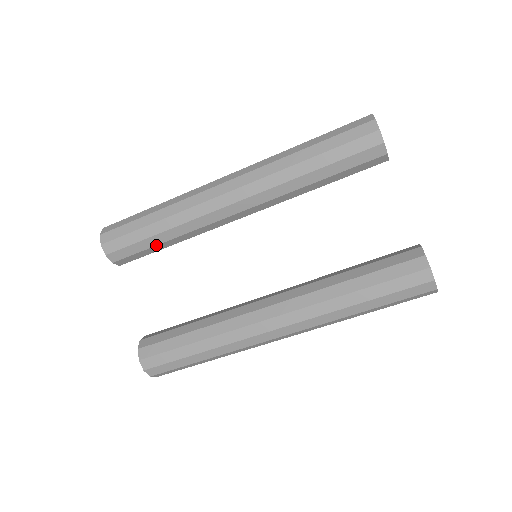
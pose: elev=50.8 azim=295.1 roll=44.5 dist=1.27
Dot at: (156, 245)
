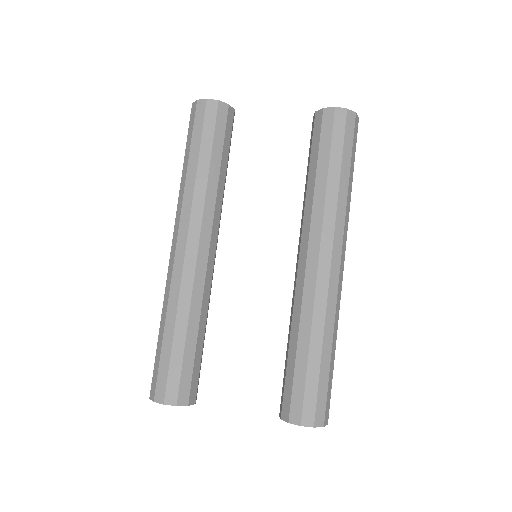
Dot at: (196, 346)
